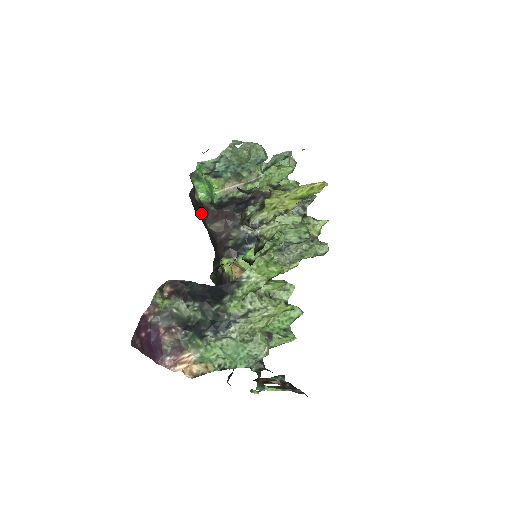
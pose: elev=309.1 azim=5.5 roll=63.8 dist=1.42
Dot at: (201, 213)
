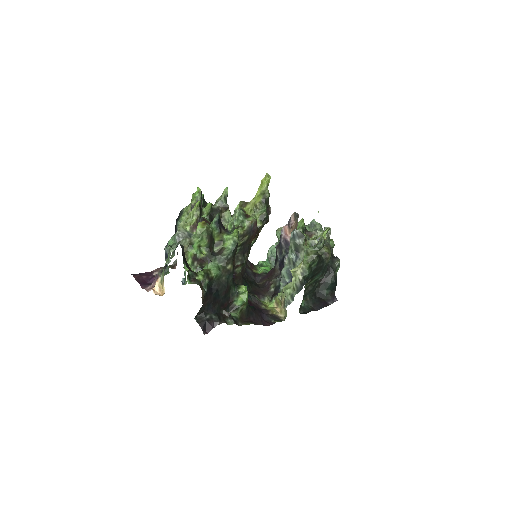
Dot at: (248, 270)
